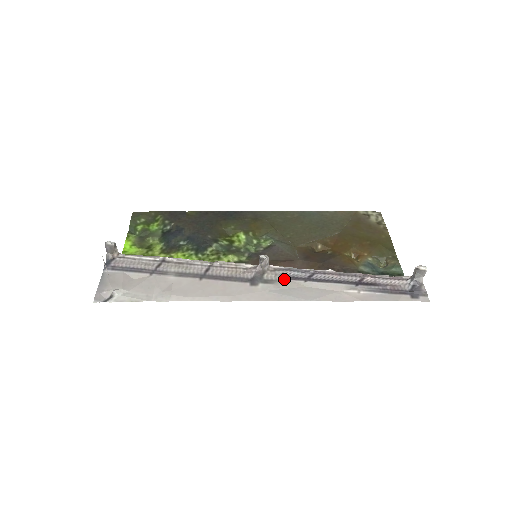
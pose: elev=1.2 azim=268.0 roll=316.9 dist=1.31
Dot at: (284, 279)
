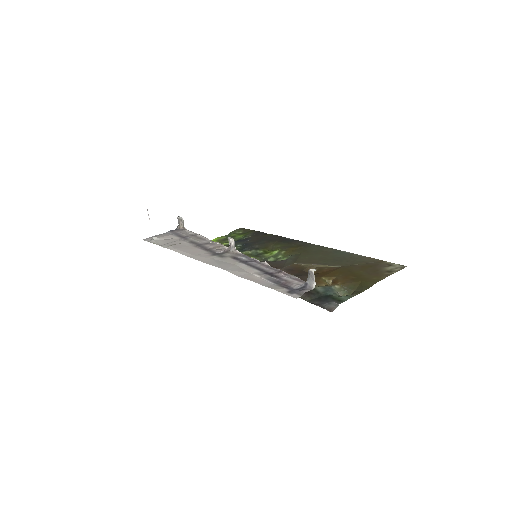
Dot at: (231, 258)
